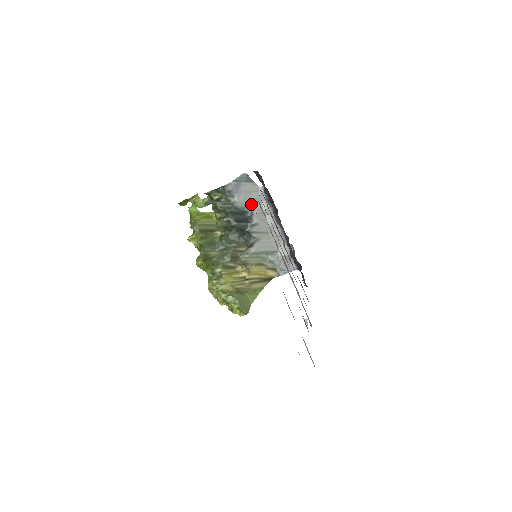
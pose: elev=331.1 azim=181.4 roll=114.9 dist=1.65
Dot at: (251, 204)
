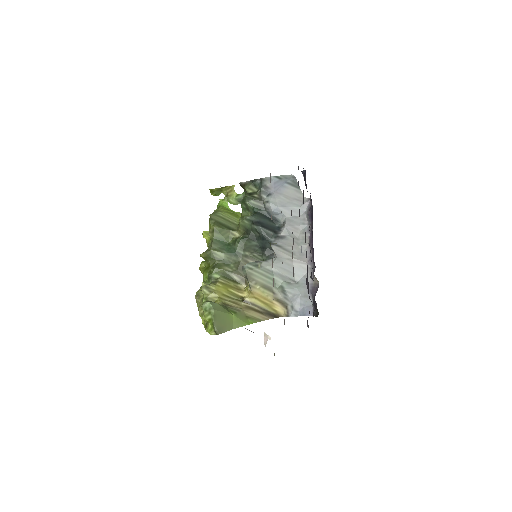
Dot at: (287, 212)
